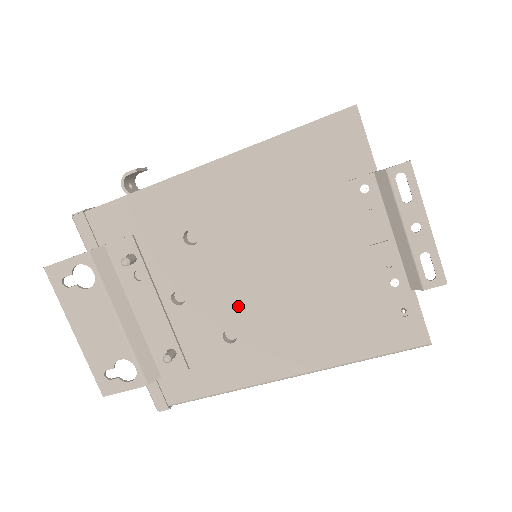
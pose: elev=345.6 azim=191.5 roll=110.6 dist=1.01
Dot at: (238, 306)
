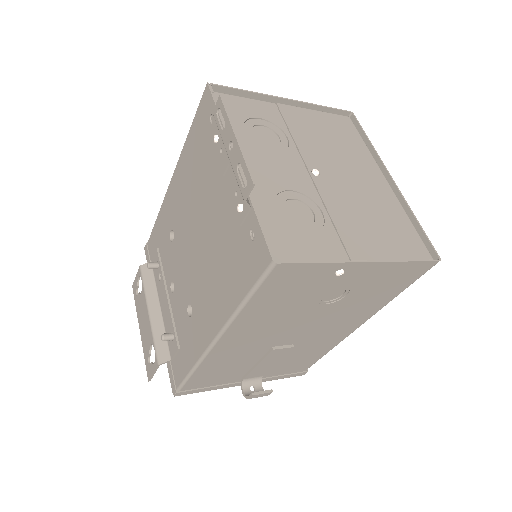
Dot at: (190, 280)
